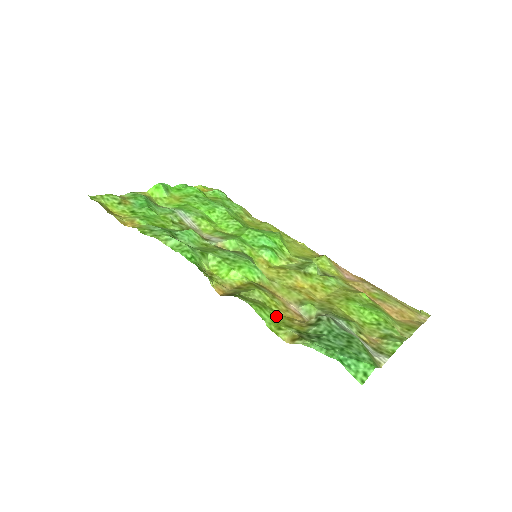
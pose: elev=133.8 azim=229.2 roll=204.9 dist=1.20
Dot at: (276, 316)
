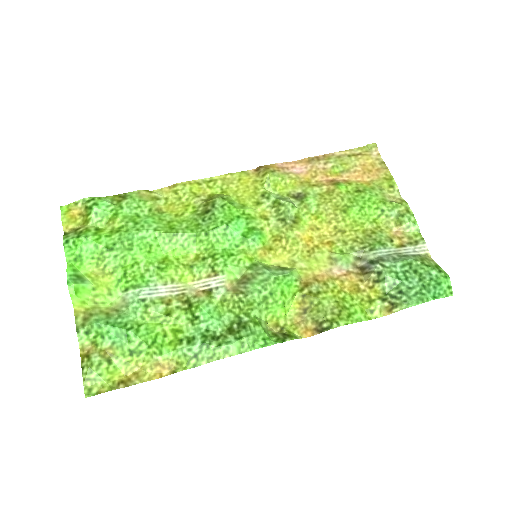
Dot at: (352, 301)
